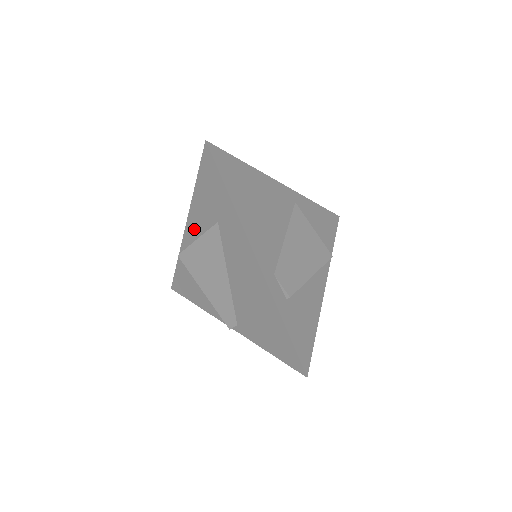
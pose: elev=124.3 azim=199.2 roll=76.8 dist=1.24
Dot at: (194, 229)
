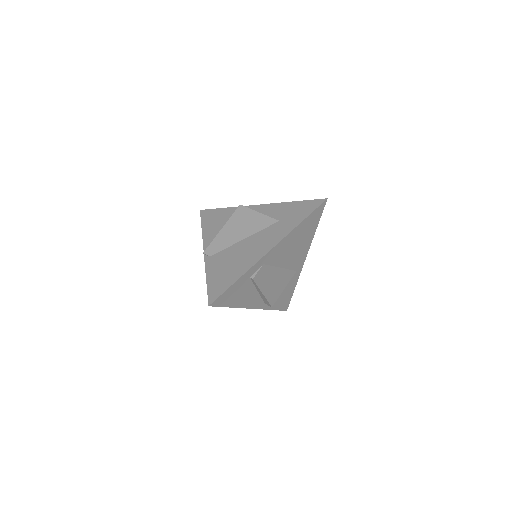
Dot at: (262, 210)
